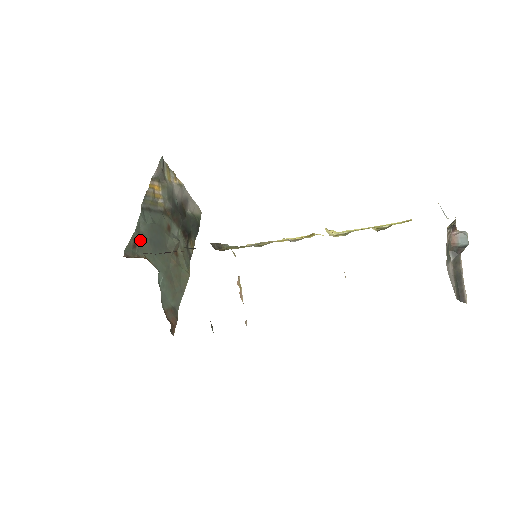
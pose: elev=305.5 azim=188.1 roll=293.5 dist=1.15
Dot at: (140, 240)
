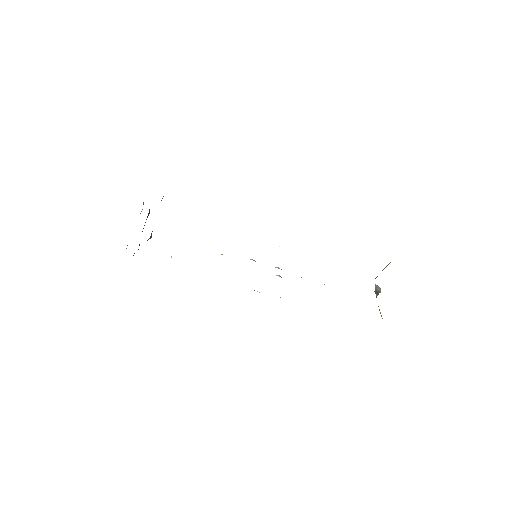
Dot at: occluded
